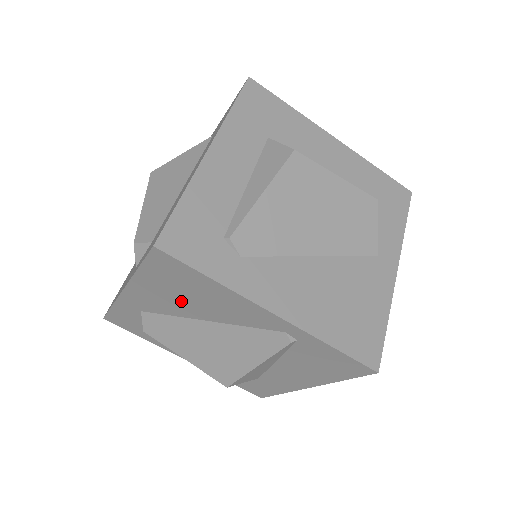
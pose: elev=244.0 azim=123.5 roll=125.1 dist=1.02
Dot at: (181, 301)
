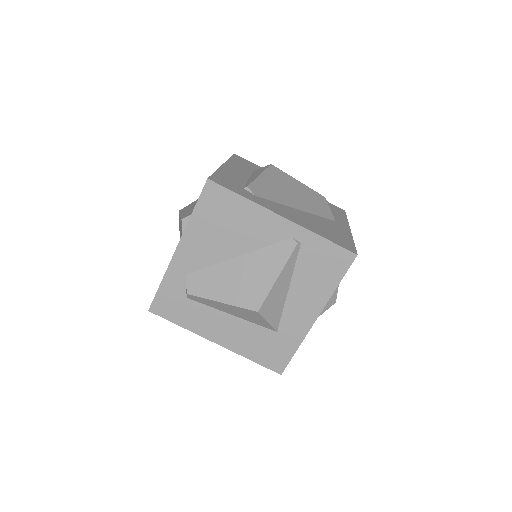
Dot at: (220, 239)
